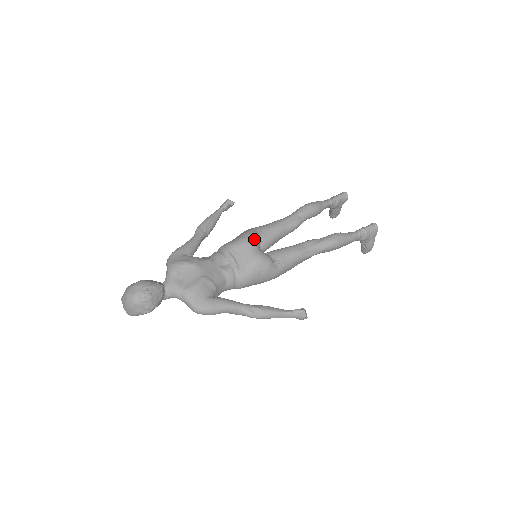
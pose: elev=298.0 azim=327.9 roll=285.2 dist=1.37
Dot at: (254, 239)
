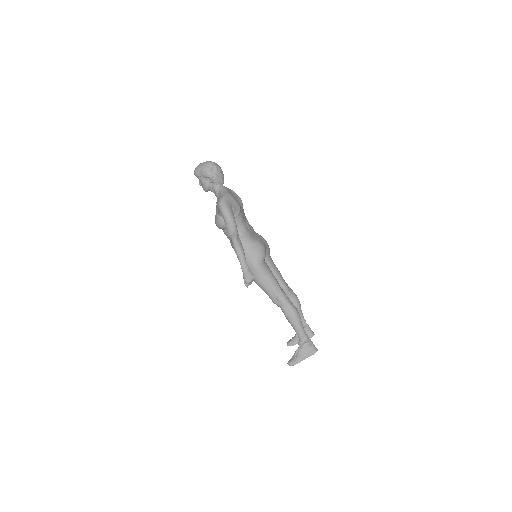
Dot at: (268, 246)
